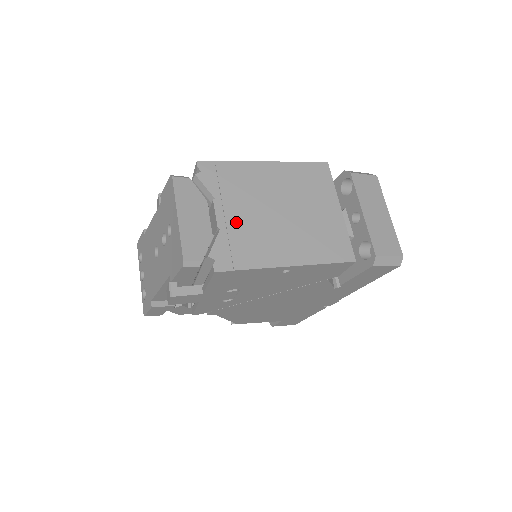
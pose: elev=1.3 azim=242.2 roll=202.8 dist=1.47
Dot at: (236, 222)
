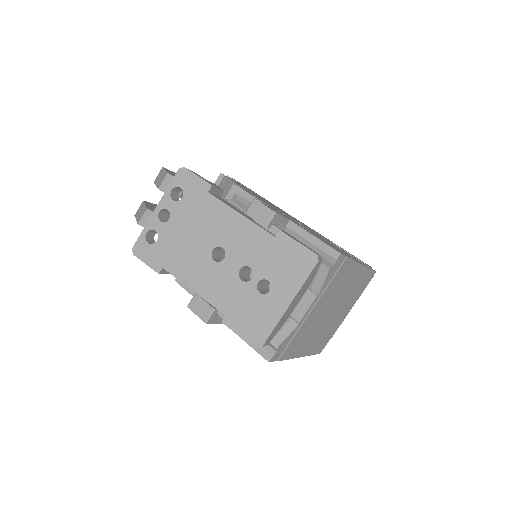
Dot at: (310, 319)
